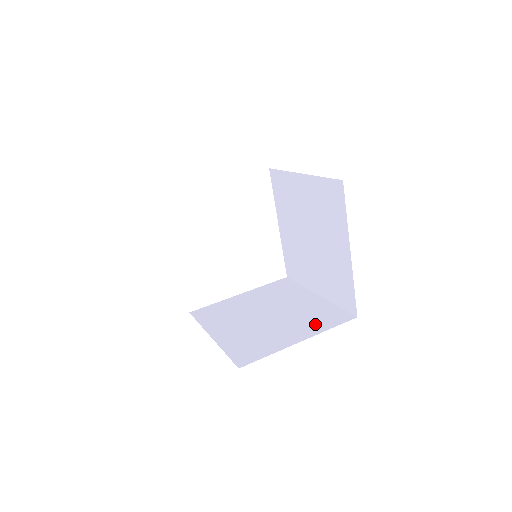
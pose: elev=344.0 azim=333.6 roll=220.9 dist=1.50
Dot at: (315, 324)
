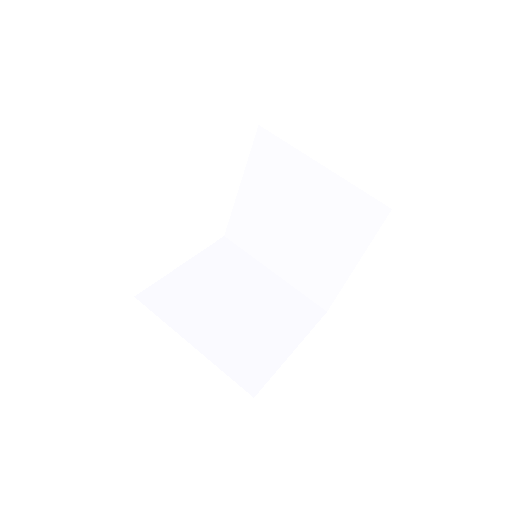
Dot at: (295, 322)
